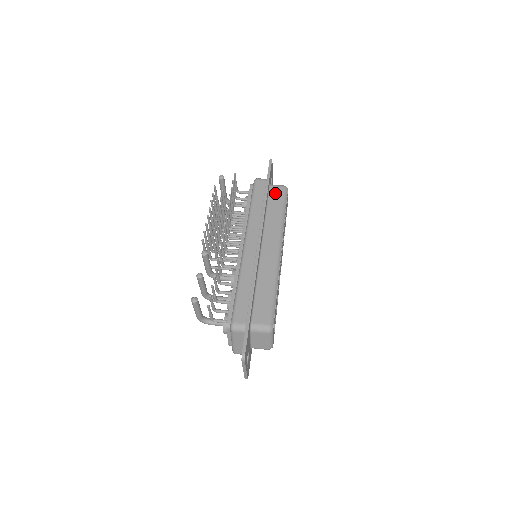
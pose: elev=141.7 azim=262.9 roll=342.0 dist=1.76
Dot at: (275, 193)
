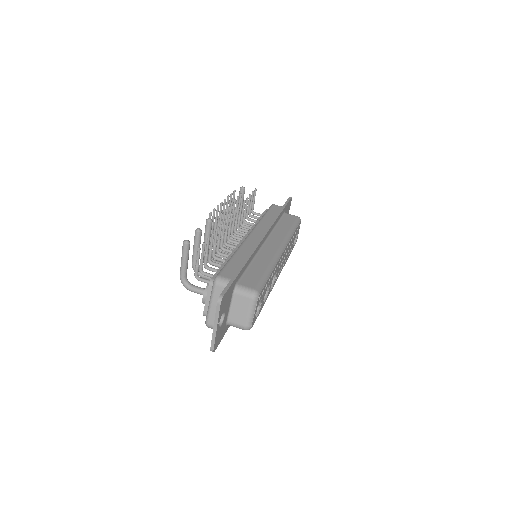
Dot at: (288, 217)
